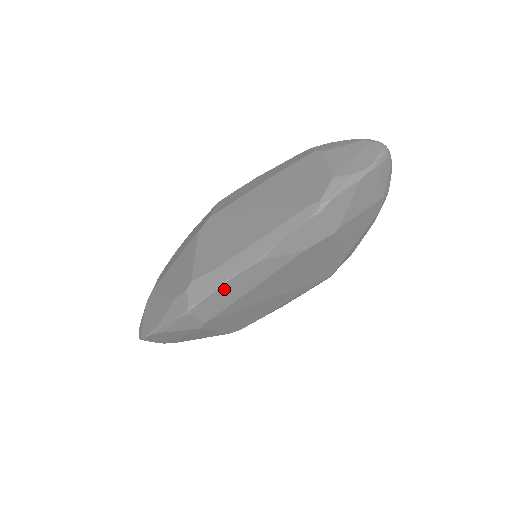
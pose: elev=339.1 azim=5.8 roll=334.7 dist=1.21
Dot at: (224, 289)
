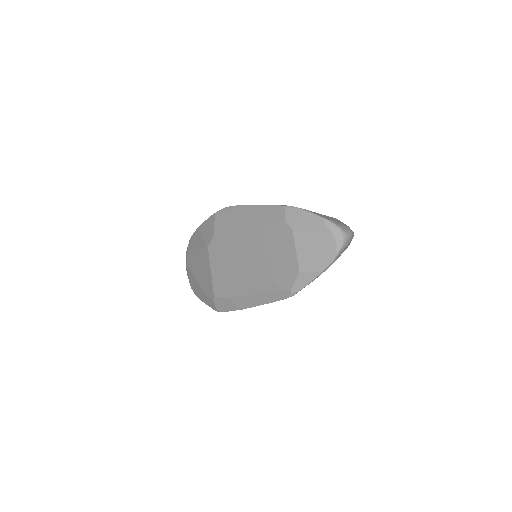
Dot at: occluded
